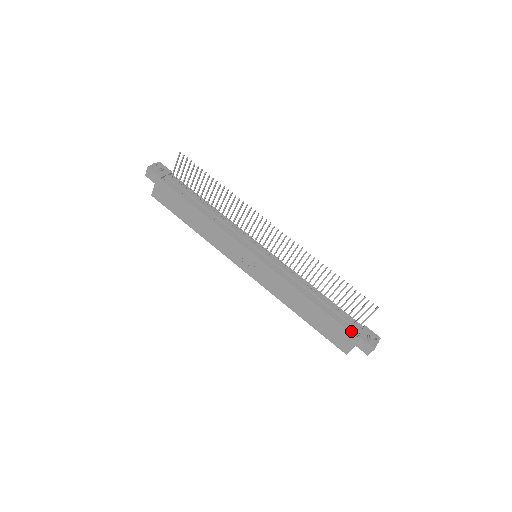
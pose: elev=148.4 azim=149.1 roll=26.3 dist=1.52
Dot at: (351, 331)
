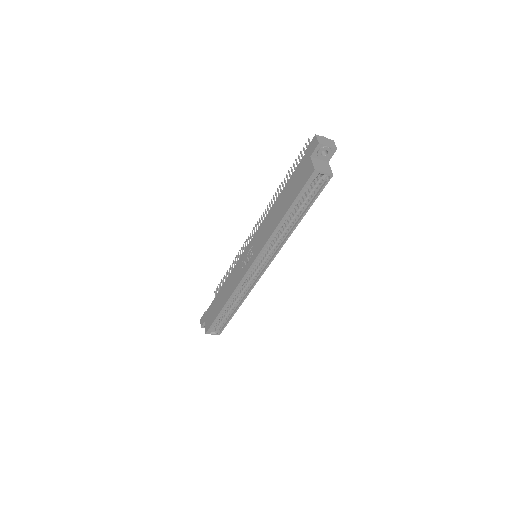
Dot at: (302, 161)
